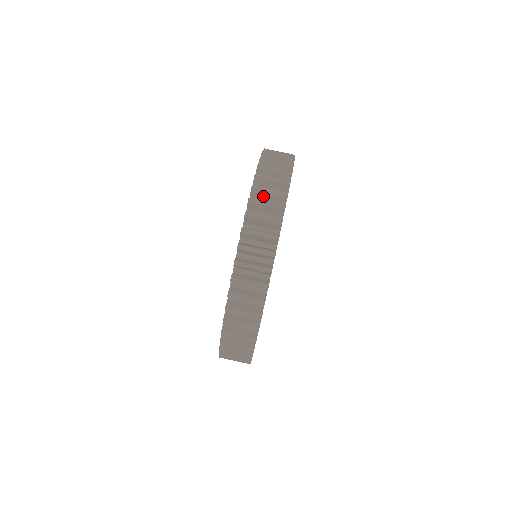
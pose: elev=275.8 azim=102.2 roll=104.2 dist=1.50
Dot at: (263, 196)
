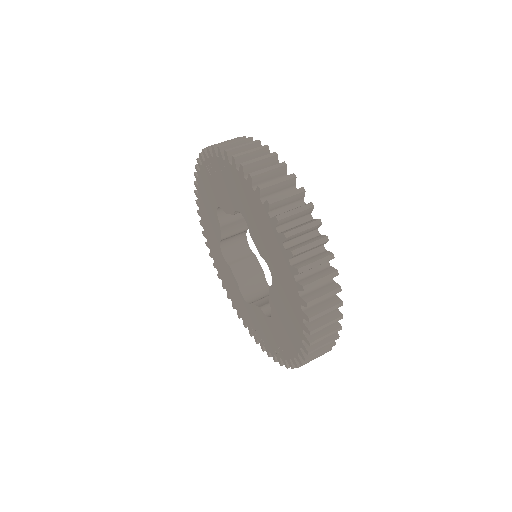
Dot at: occluded
